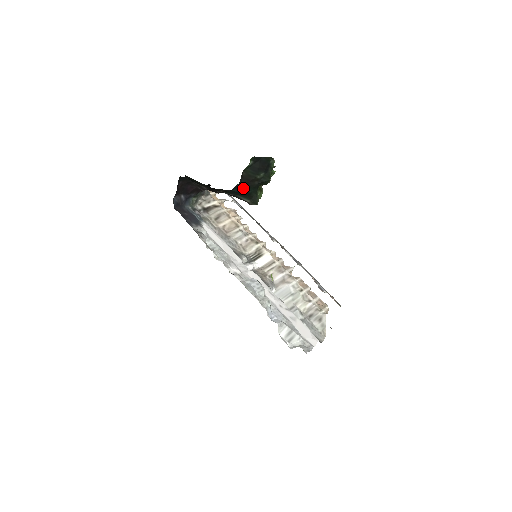
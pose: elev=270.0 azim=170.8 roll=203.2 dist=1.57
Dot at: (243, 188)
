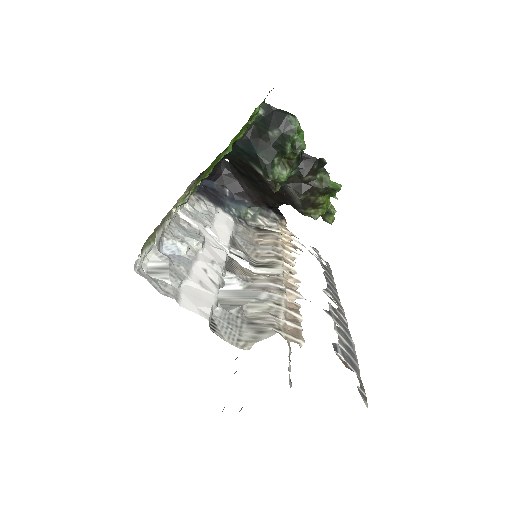
Dot at: (252, 146)
